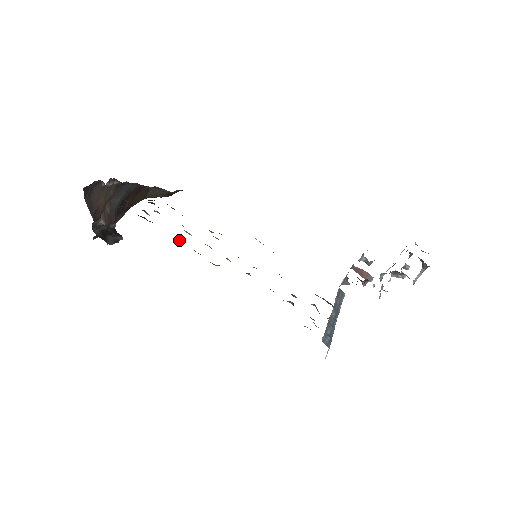
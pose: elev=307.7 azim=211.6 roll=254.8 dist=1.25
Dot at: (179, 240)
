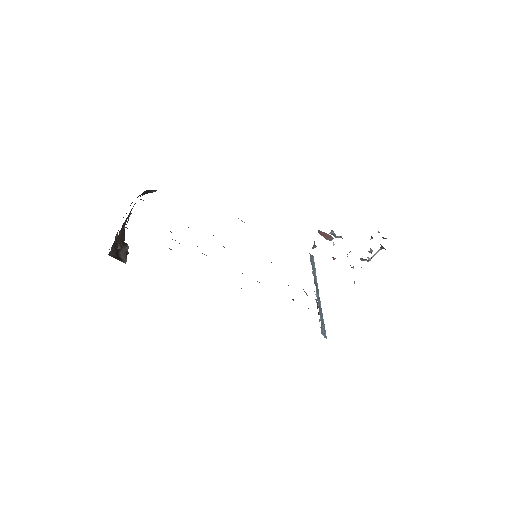
Dot at: occluded
